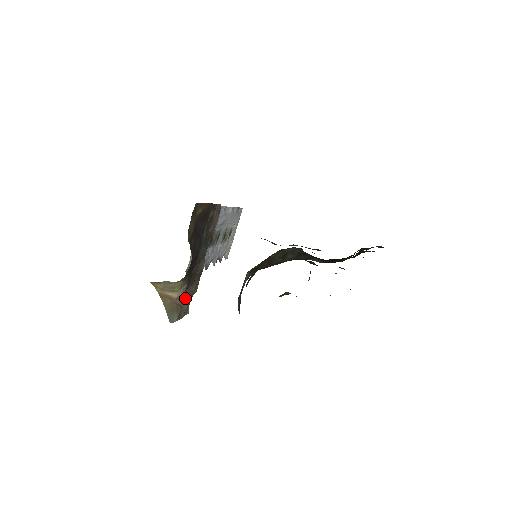
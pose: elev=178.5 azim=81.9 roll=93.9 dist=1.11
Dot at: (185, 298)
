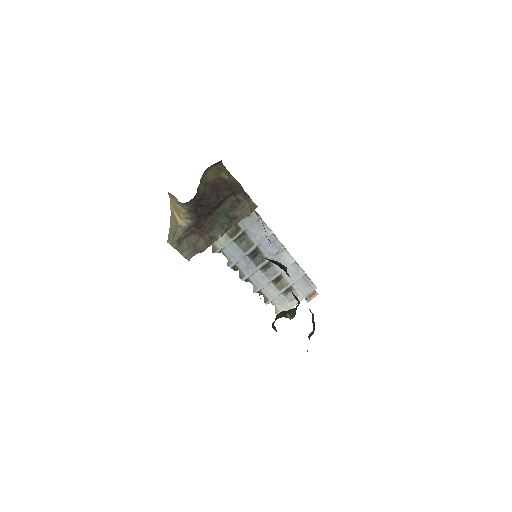
Dot at: (189, 239)
